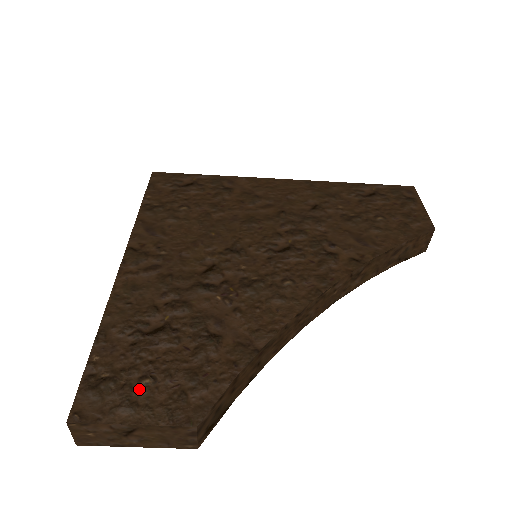
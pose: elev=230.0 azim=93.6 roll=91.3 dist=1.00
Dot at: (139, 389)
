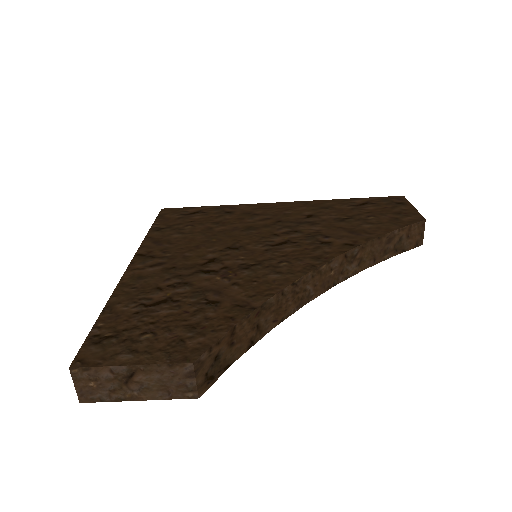
Dot at: (139, 341)
